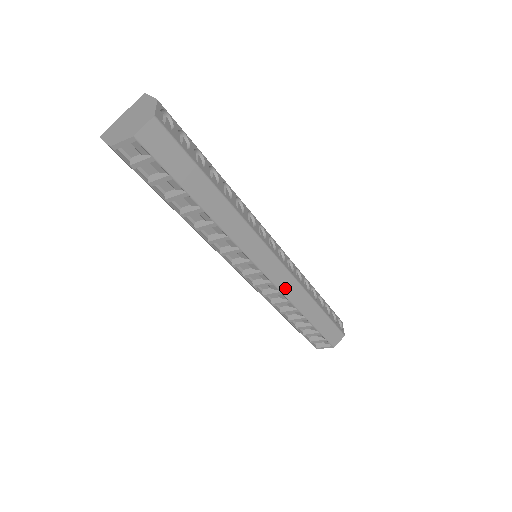
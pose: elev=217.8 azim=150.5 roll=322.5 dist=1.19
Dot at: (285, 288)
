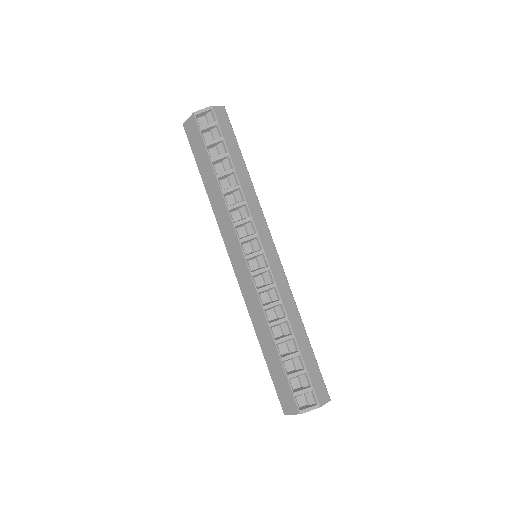
Dot at: (278, 282)
